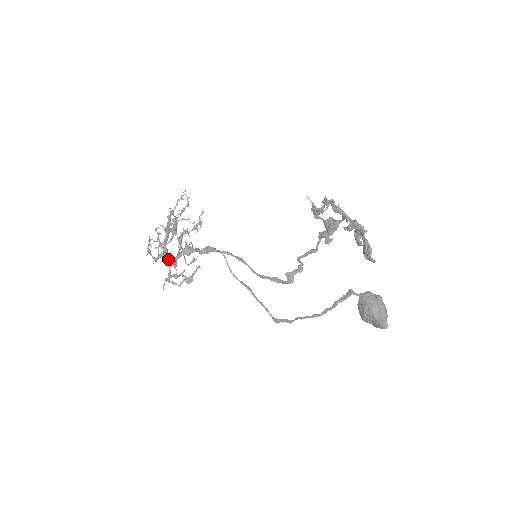
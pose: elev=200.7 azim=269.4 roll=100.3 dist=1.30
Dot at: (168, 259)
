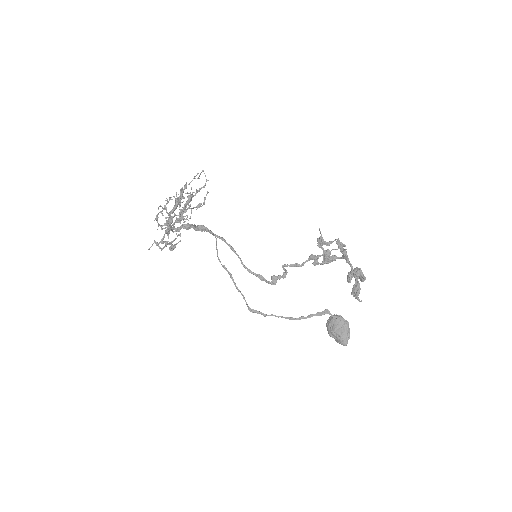
Dot at: (169, 228)
